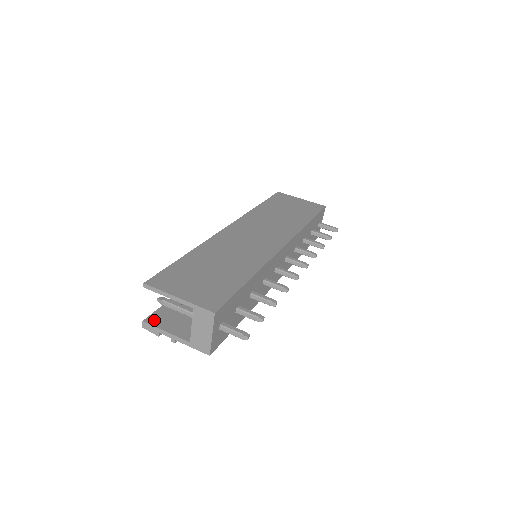
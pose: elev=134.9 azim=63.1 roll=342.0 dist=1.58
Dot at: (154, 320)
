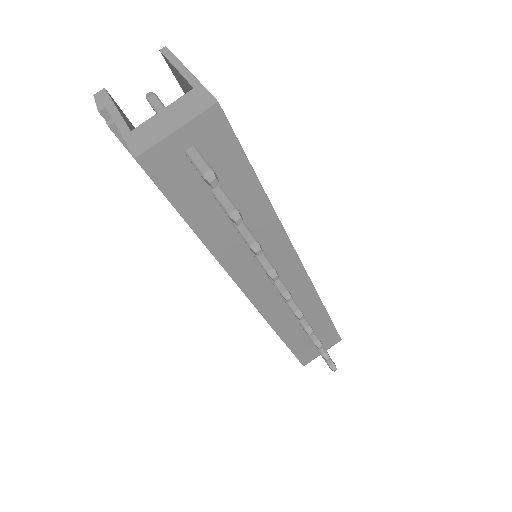
Dot at: occluded
